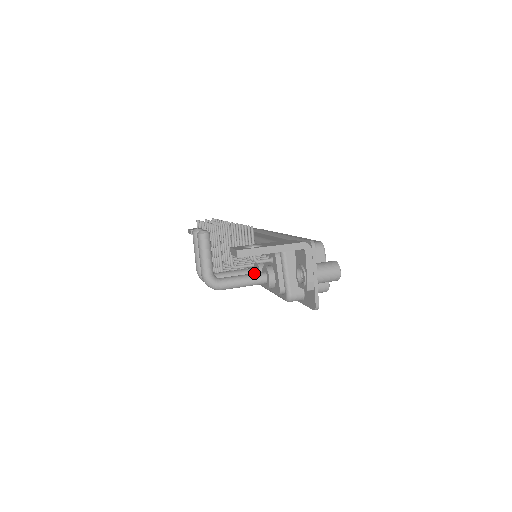
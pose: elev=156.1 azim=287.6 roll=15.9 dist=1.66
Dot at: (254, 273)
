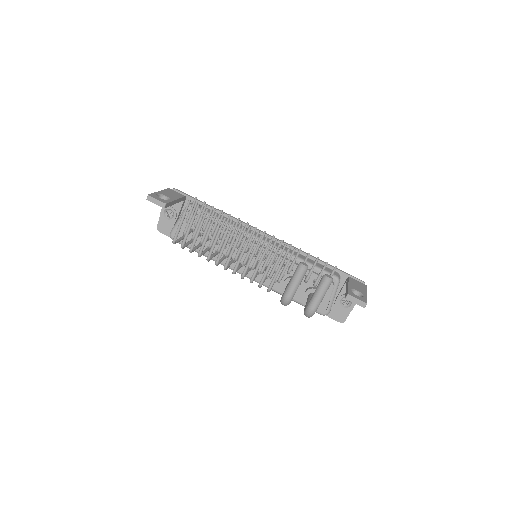
Dot at: occluded
